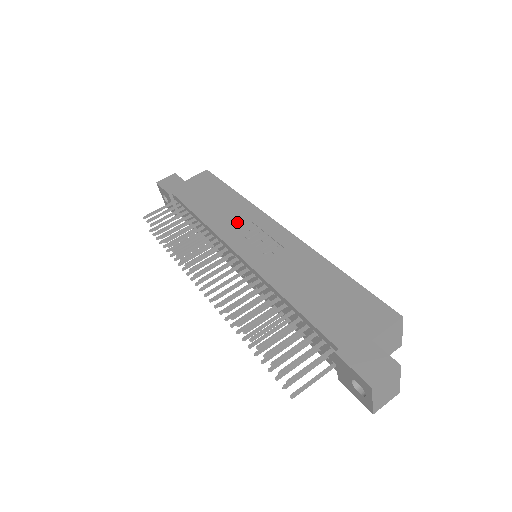
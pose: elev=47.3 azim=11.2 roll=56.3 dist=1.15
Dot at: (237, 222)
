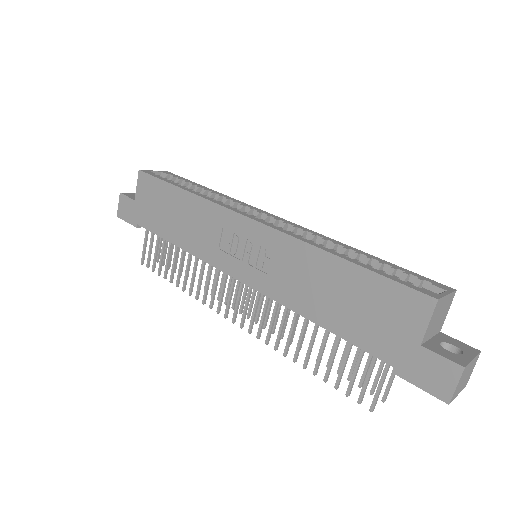
Dot at: (212, 236)
